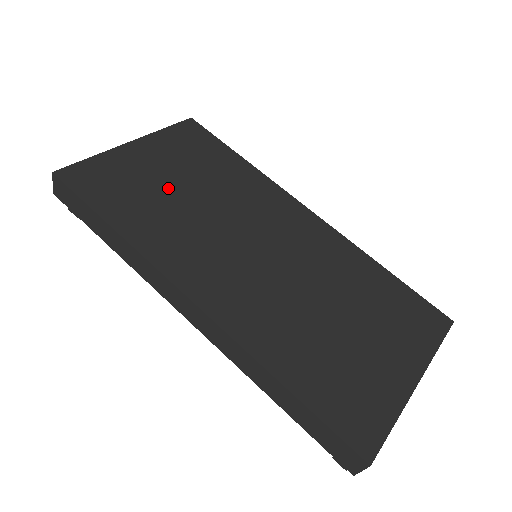
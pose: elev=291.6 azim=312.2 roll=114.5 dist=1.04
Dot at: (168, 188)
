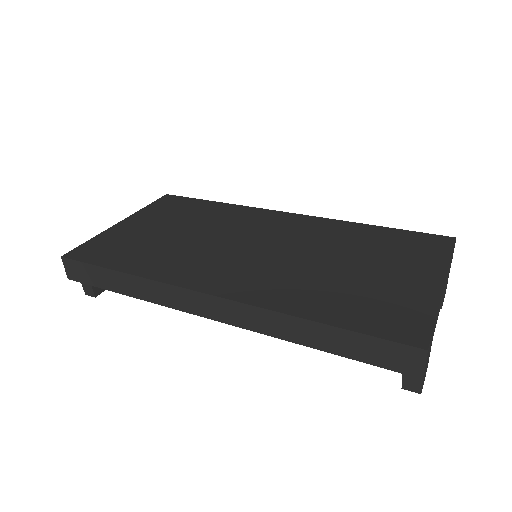
Dot at: (162, 237)
